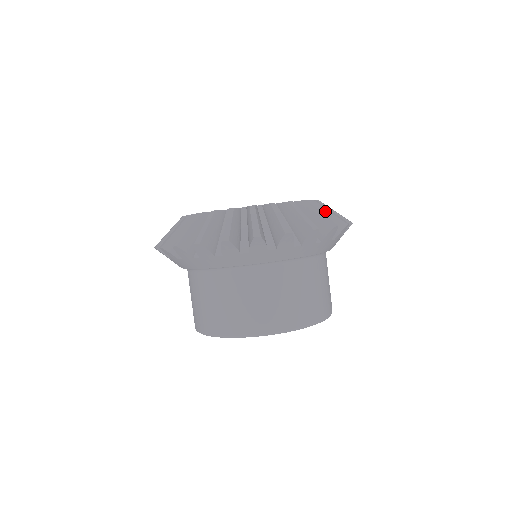
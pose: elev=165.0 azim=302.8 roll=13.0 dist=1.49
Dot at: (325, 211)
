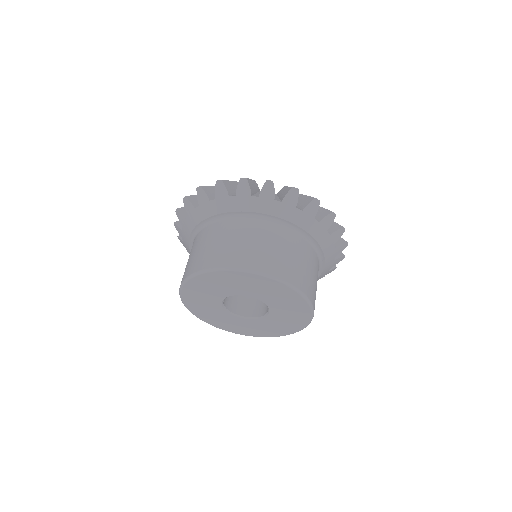
Dot at: occluded
